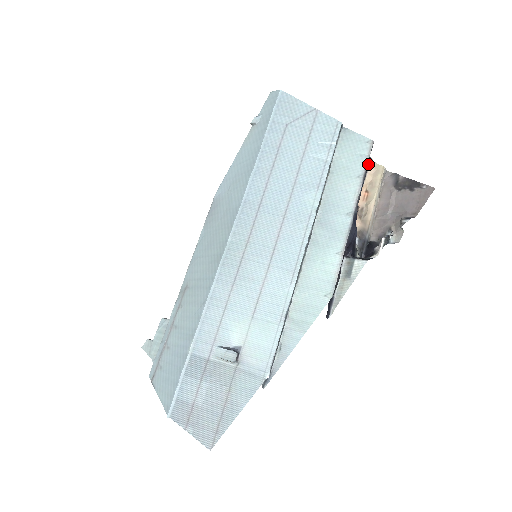
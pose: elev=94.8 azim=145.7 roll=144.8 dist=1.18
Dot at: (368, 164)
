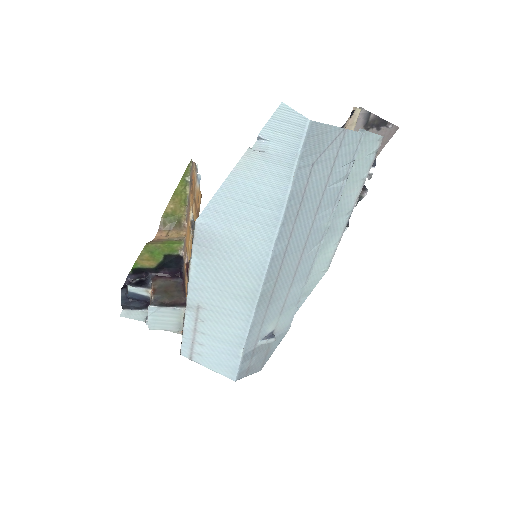
Dot at: occluded
